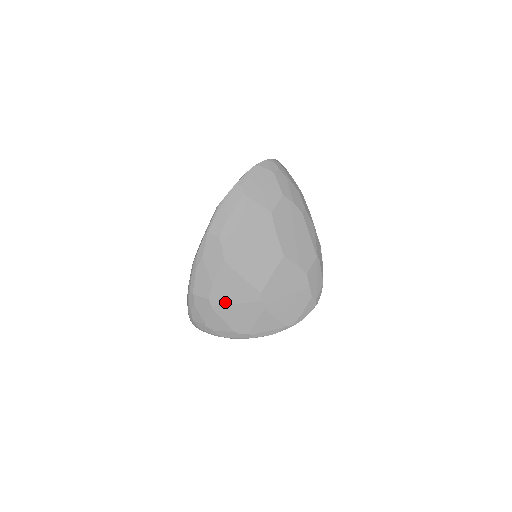
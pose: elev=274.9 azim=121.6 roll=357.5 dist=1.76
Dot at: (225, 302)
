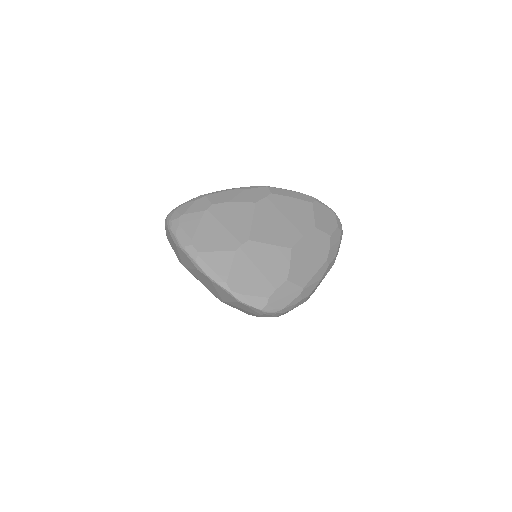
Dot at: (219, 217)
